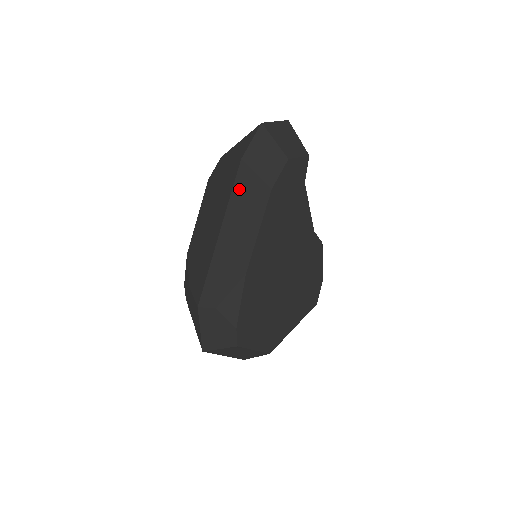
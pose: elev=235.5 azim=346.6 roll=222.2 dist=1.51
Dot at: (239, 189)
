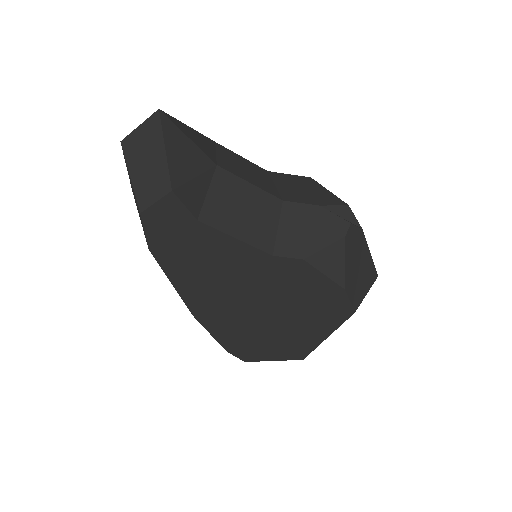
Dot at: occluded
